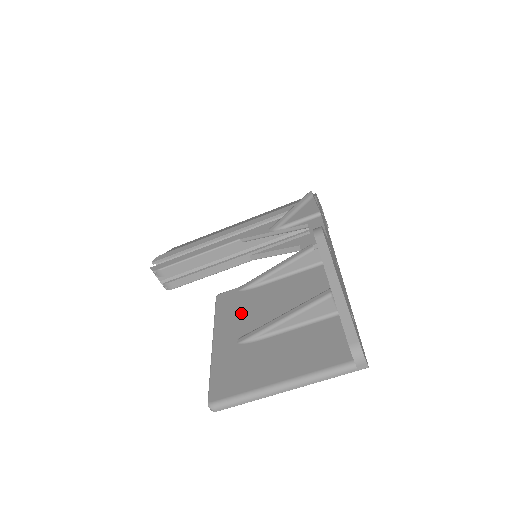
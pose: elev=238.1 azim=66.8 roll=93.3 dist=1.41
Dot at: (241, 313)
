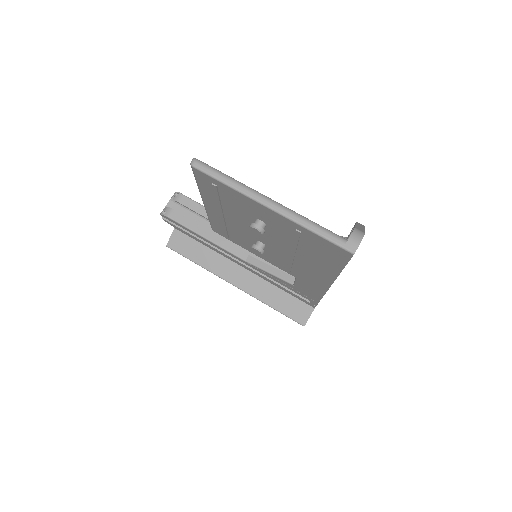
Dot at: occluded
